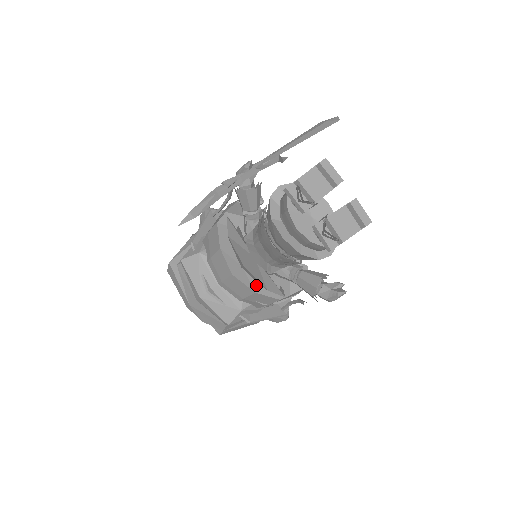
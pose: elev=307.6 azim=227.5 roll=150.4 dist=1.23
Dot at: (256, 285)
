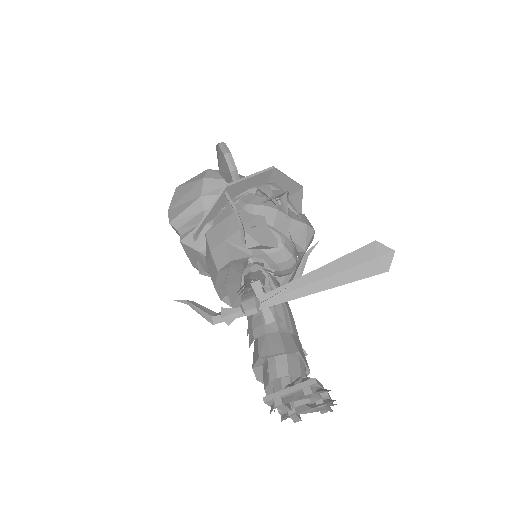
Dot at: occluded
